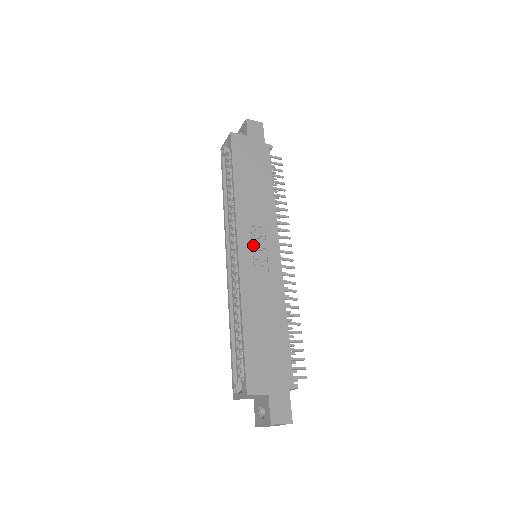
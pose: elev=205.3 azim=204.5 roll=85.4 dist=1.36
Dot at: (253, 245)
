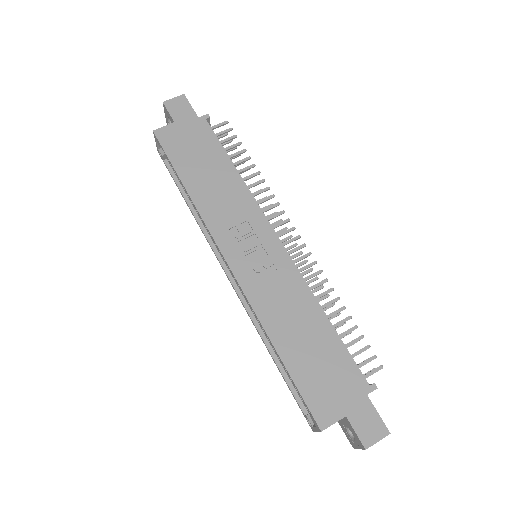
Dot at: (244, 250)
